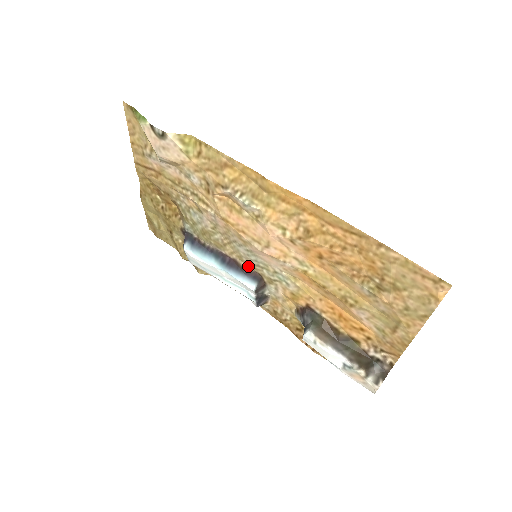
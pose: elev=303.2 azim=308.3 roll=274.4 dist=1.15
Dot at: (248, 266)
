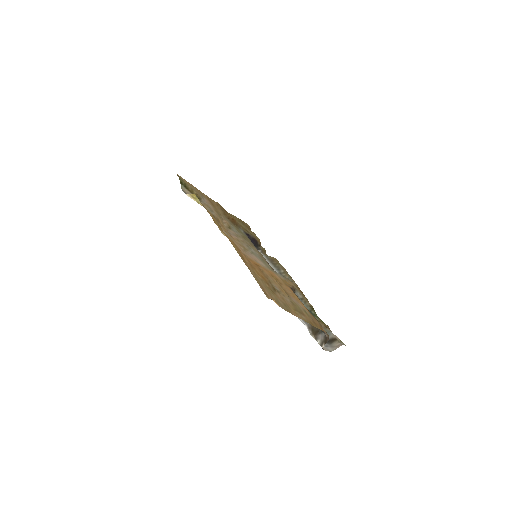
Dot at: (265, 259)
